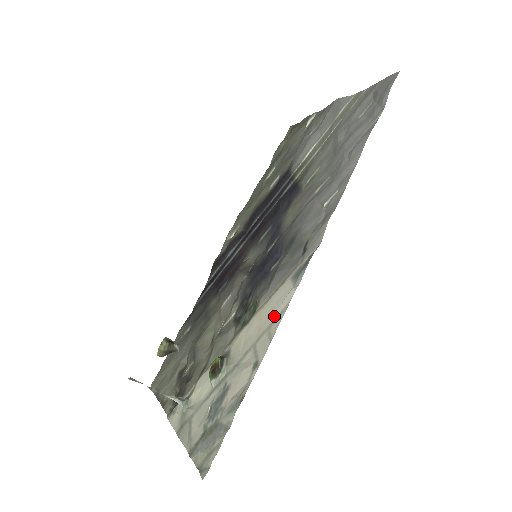
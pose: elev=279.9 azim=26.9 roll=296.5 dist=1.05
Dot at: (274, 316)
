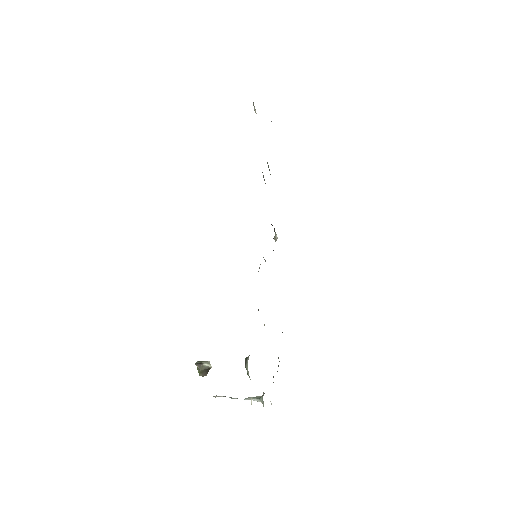
Dot at: occluded
